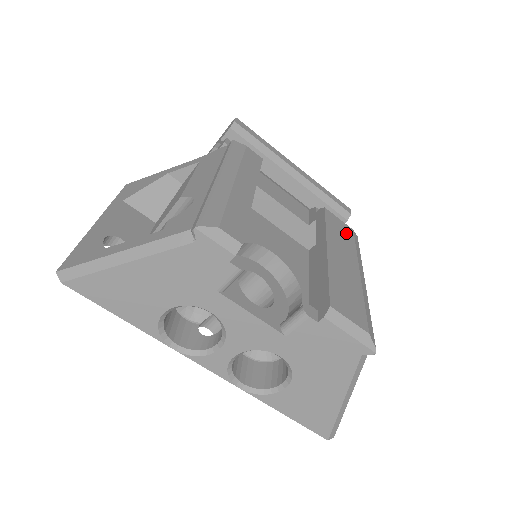
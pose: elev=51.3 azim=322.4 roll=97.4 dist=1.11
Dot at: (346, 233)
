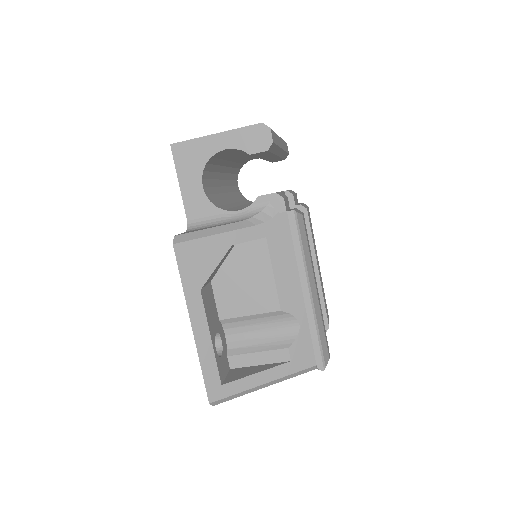
Dot at: occluded
